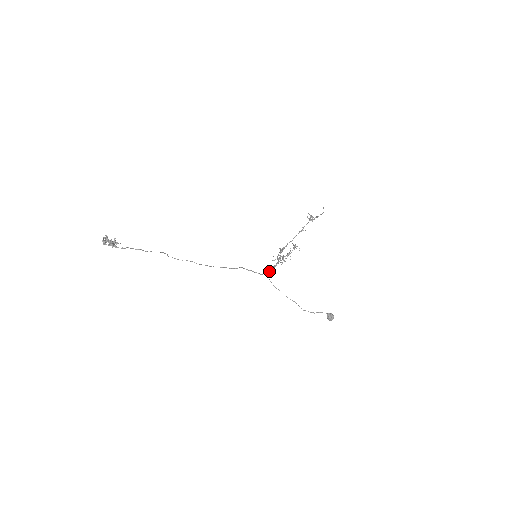
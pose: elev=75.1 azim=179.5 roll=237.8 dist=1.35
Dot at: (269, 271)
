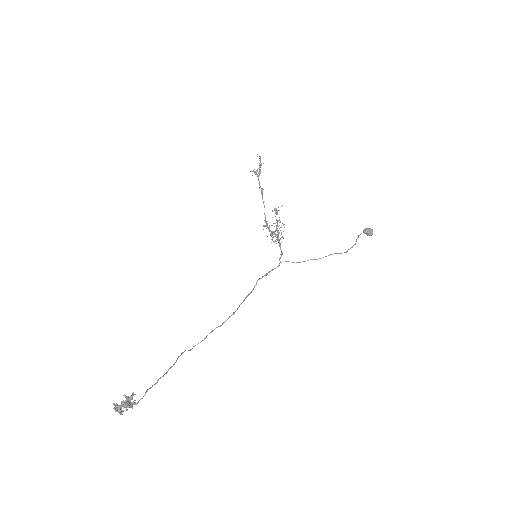
Dot at: (281, 255)
